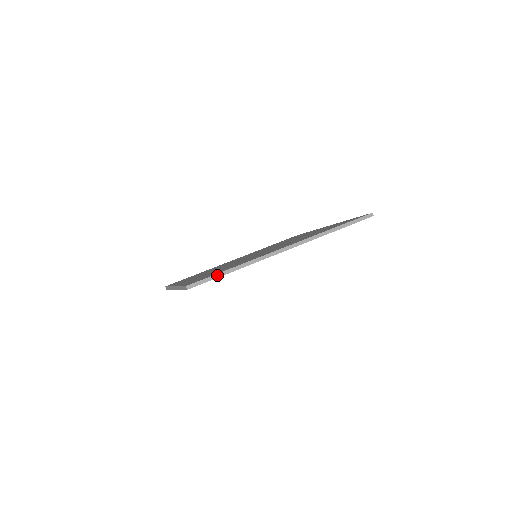
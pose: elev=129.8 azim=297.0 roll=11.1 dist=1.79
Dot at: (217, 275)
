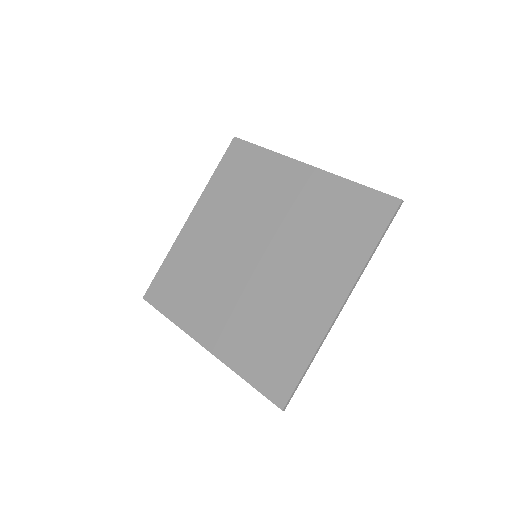
Dot at: (301, 380)
